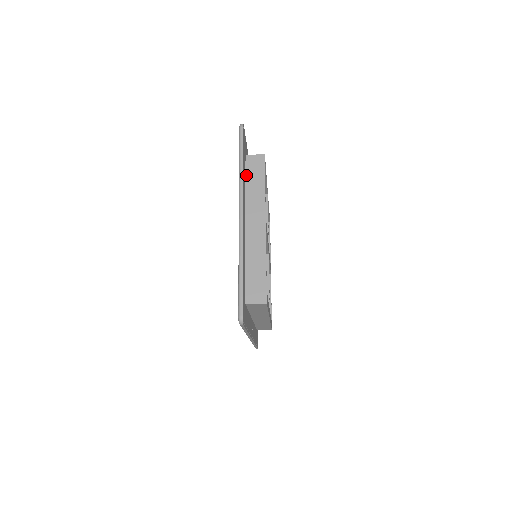
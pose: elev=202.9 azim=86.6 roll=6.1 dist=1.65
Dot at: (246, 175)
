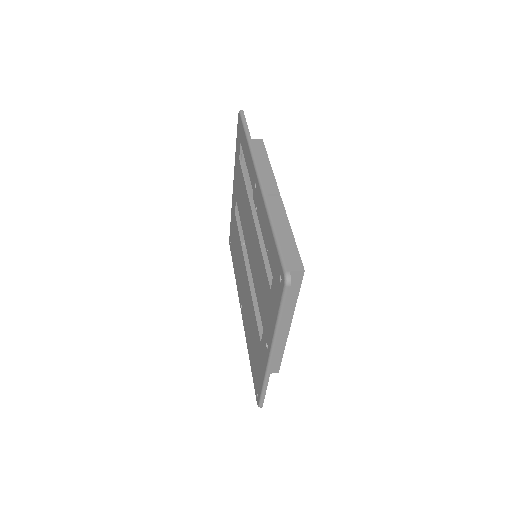
Dot at: occluded
